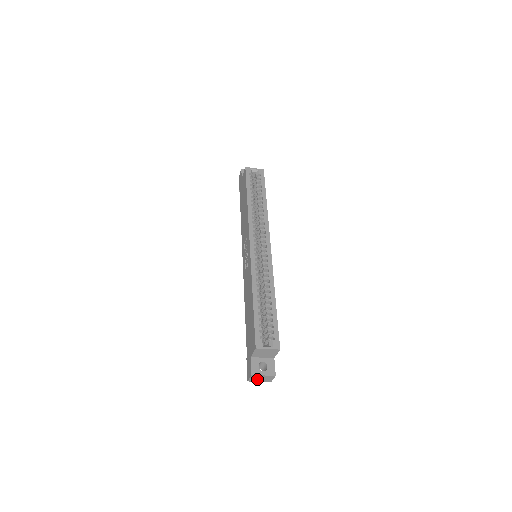
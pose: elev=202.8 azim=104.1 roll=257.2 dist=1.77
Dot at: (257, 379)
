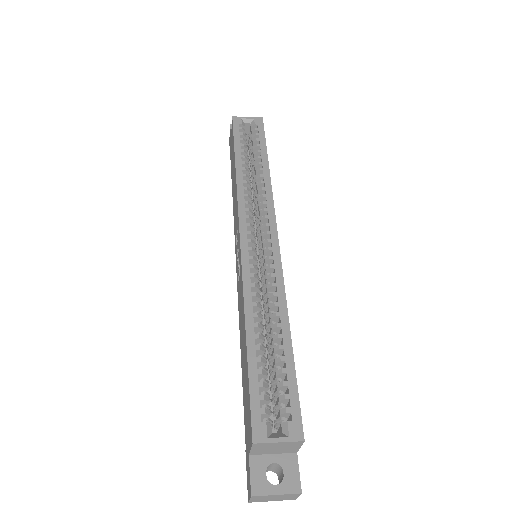
Dot at: (266, 499)
